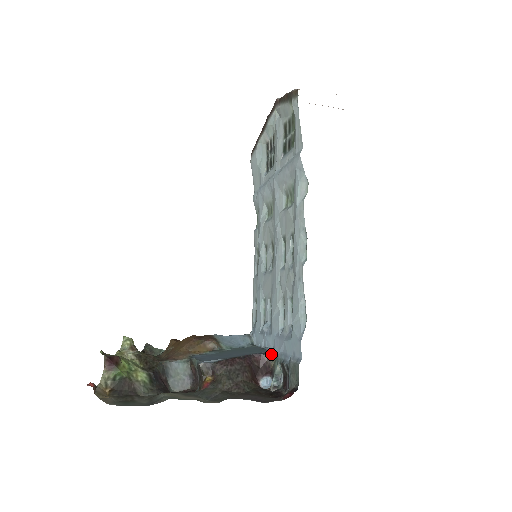
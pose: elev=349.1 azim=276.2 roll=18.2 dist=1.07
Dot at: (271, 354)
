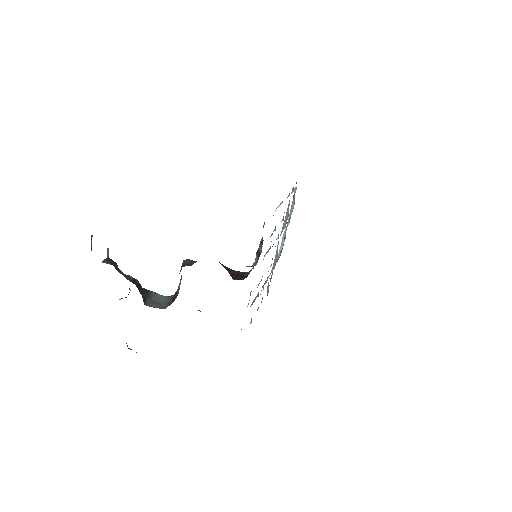
Dot at: occluded
